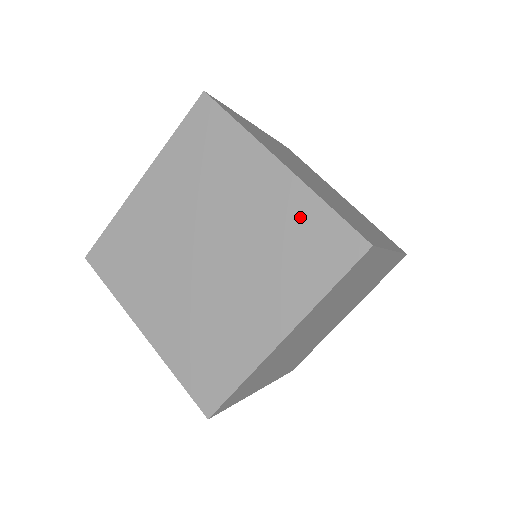
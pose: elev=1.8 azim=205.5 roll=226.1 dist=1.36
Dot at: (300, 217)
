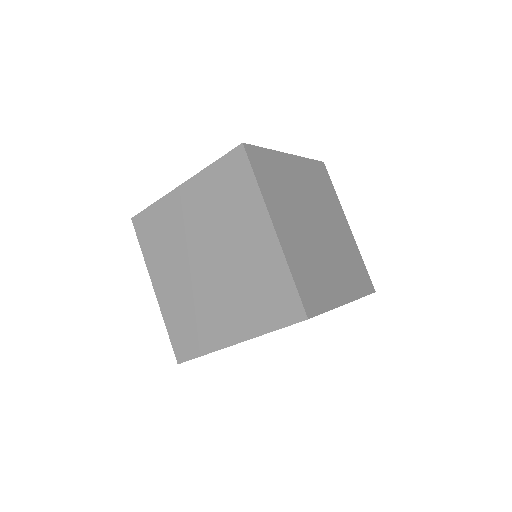
Dot at: (272, 274)
